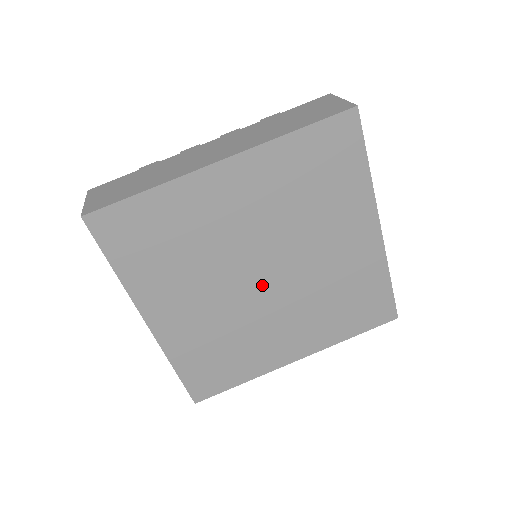
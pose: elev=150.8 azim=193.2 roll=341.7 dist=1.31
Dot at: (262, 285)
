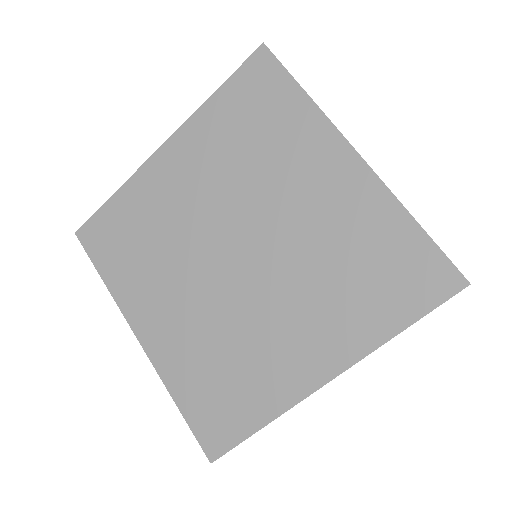
Dot at: (238, 267)
